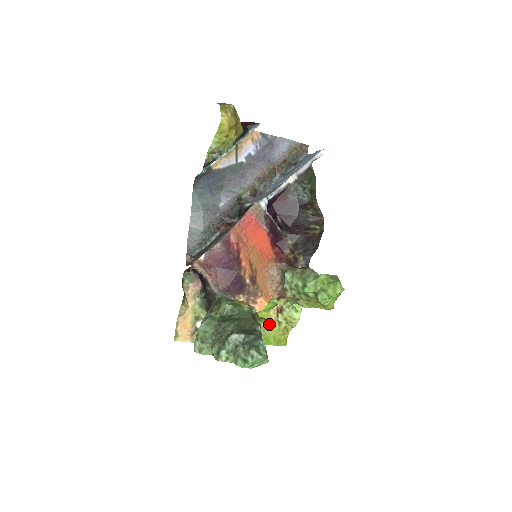
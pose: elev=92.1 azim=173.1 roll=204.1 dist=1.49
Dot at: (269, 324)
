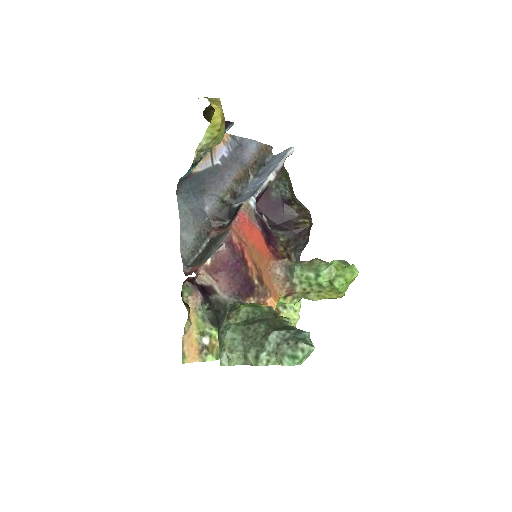
Dot at: occluded
